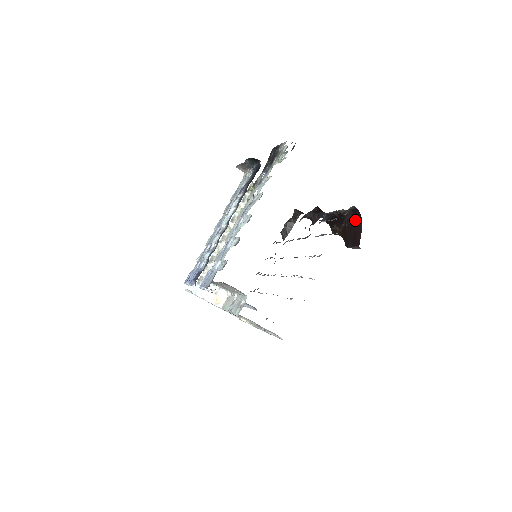
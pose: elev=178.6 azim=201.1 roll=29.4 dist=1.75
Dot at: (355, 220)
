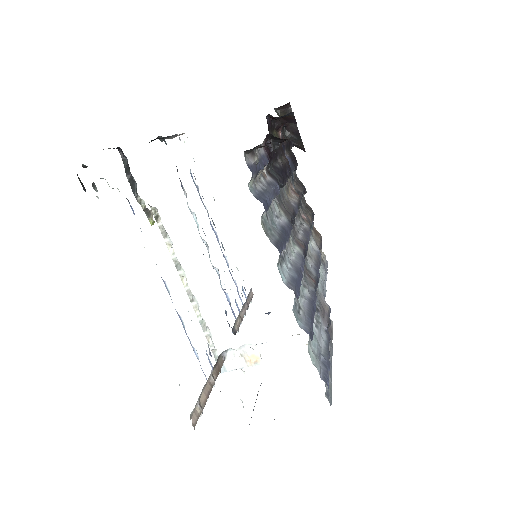
Dot at: occluded
